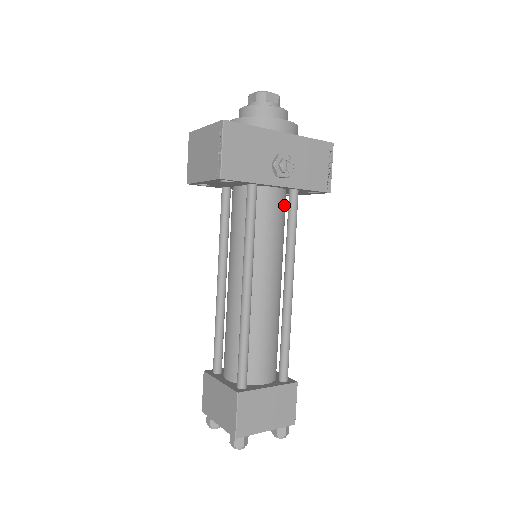
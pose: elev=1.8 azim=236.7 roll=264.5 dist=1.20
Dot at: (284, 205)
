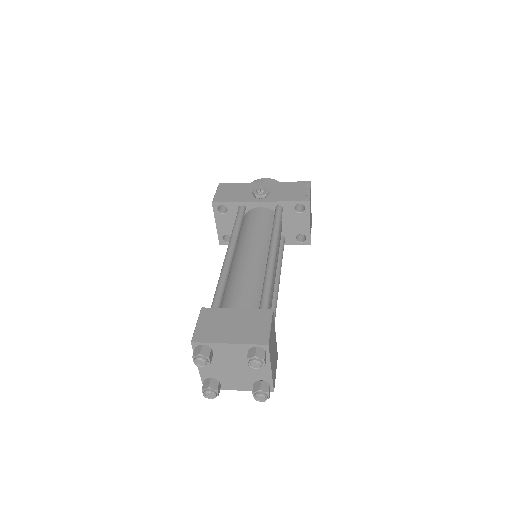
Dot at: (272, 217)
